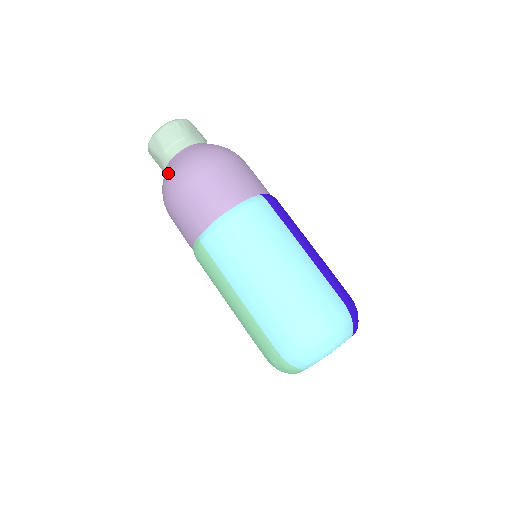
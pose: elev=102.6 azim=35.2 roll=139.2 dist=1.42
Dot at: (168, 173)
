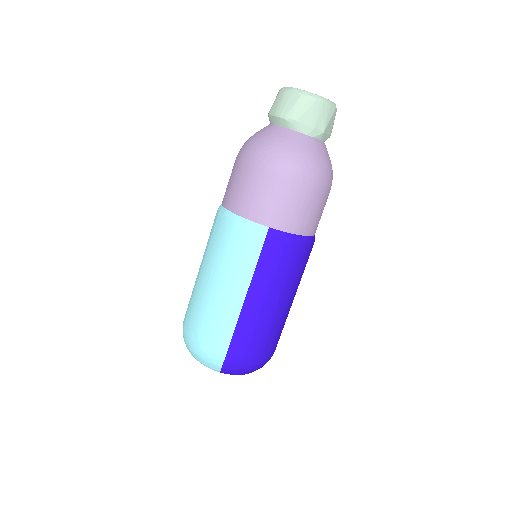
Dot at: occluded
